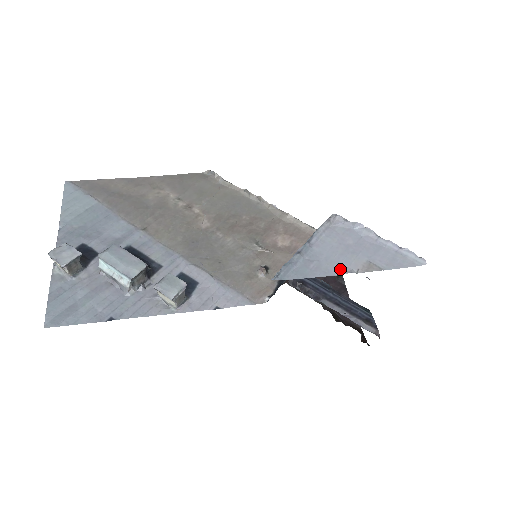
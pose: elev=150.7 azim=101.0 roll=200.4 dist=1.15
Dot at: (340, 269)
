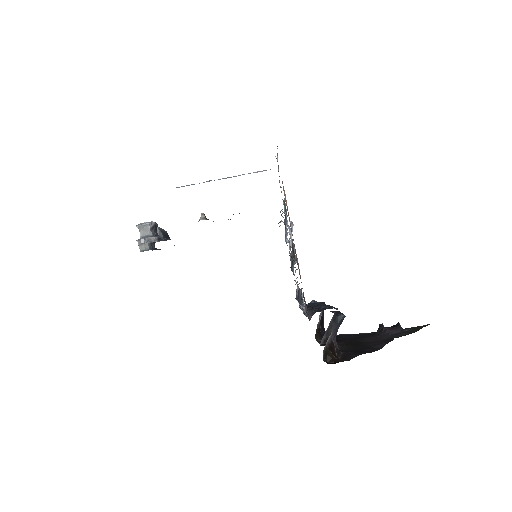
Dot at: occluded
